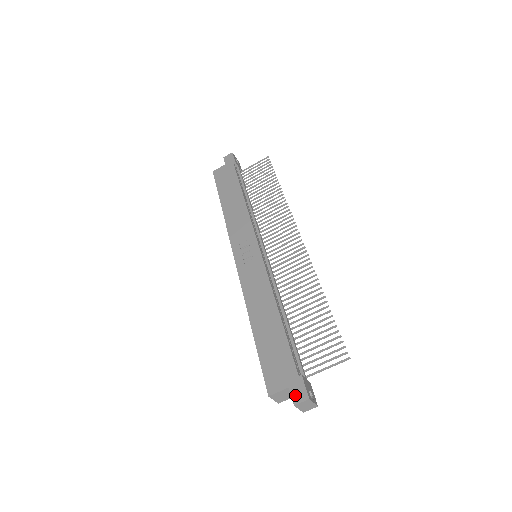
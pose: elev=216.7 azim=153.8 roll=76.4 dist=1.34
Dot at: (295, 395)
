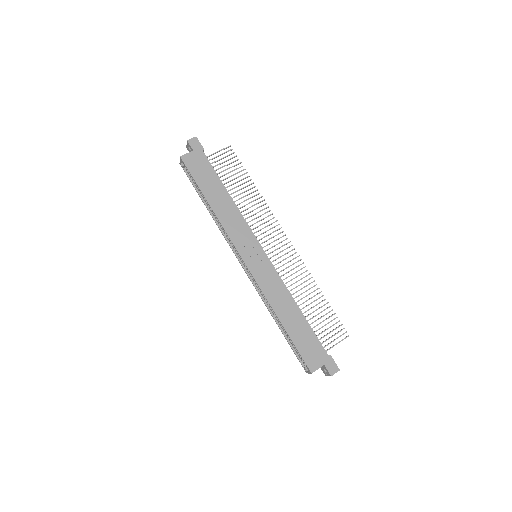
Dot at: (330, 369)
